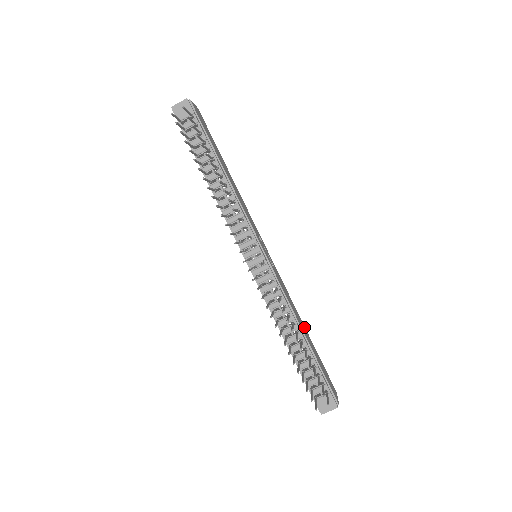
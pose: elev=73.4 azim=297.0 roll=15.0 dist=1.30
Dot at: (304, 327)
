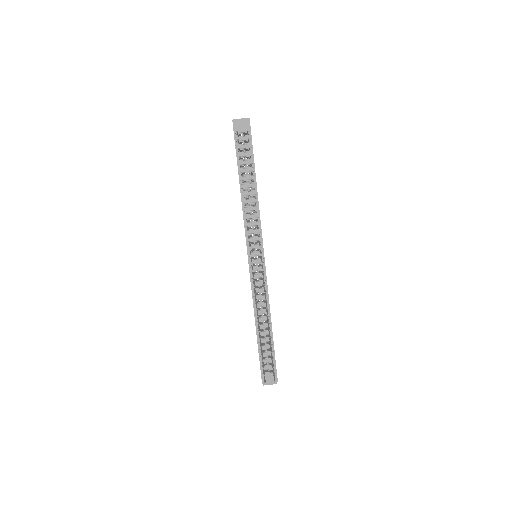
Dot at: occluded
